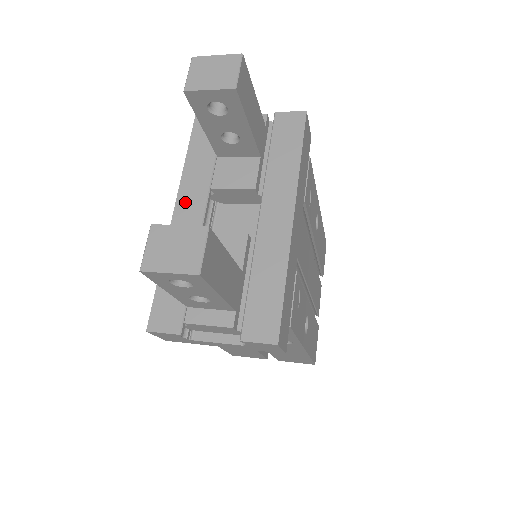
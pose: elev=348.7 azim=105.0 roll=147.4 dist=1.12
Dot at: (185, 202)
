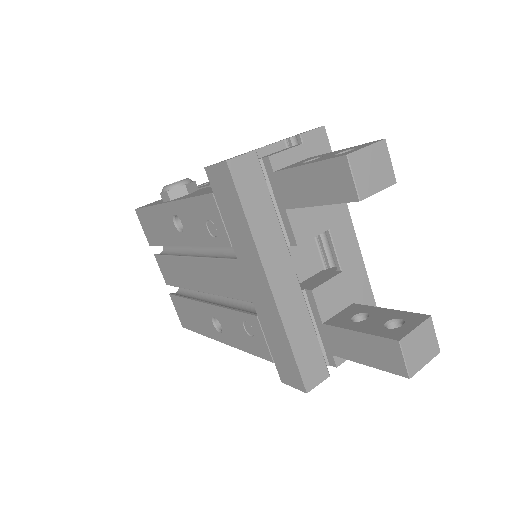
Dot at: (274, 268)
